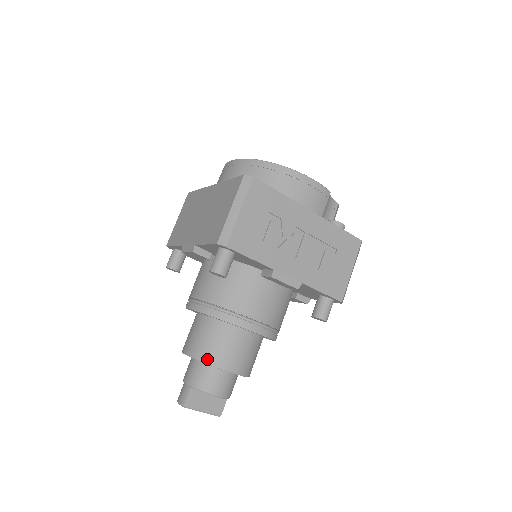
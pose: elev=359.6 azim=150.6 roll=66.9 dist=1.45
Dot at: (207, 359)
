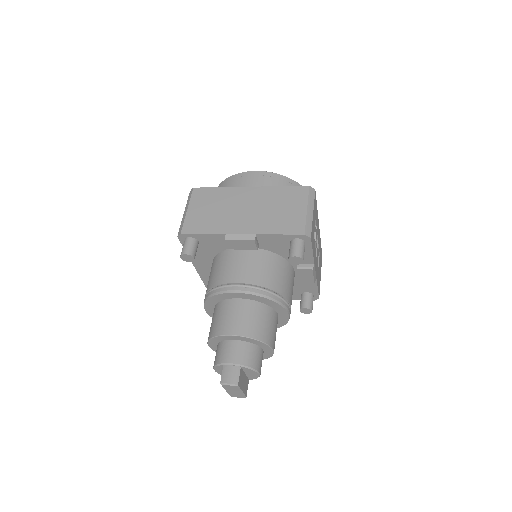
Dot at: (262, 338)
